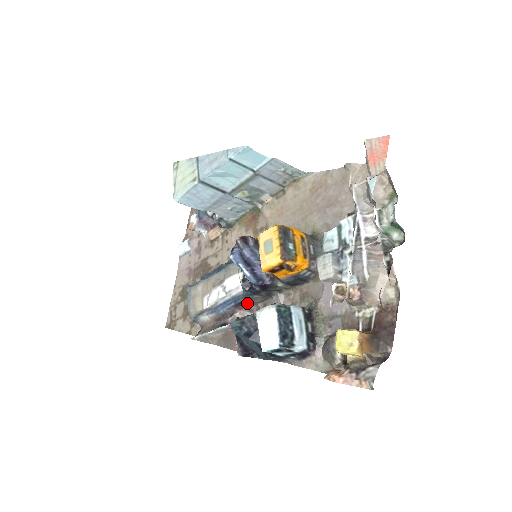
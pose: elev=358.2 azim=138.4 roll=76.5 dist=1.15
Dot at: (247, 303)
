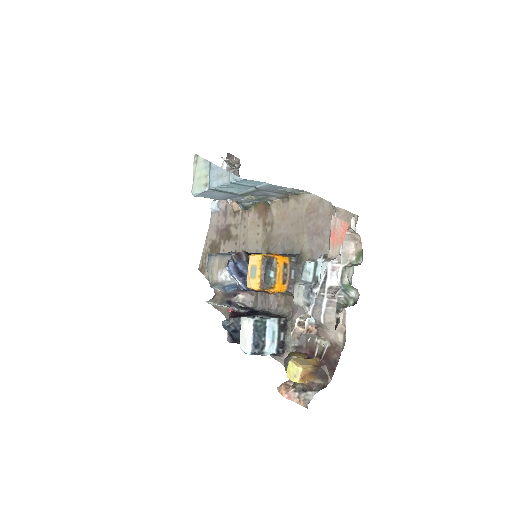
Dot at: occluded
